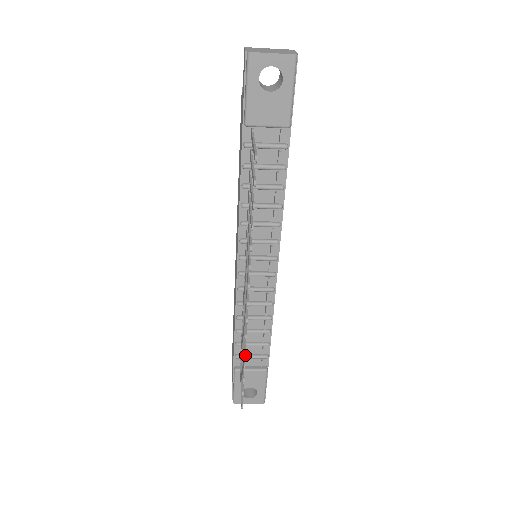
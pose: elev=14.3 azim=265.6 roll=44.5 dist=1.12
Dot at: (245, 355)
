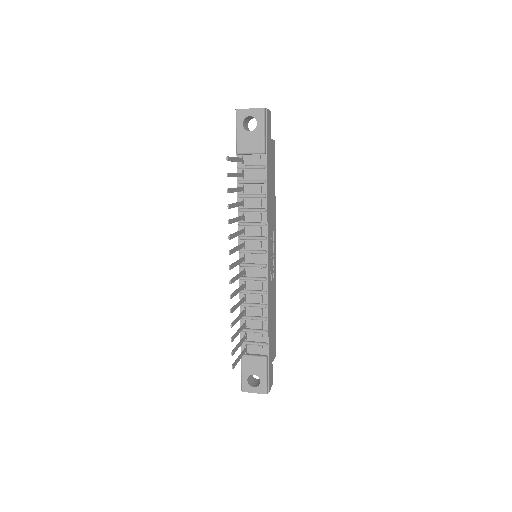
Dot at: (249, 341)
